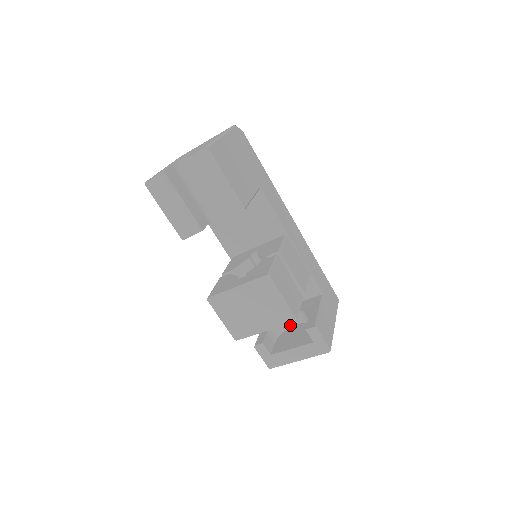
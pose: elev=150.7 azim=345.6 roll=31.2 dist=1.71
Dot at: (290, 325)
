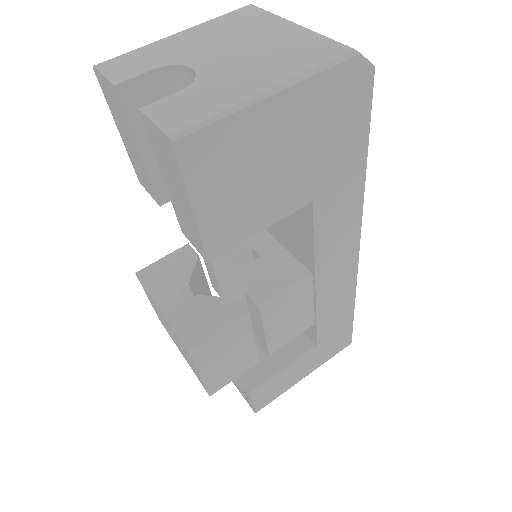
Dot at: occluded
